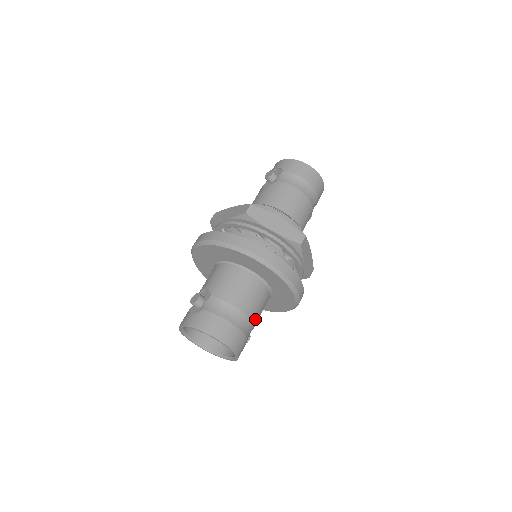
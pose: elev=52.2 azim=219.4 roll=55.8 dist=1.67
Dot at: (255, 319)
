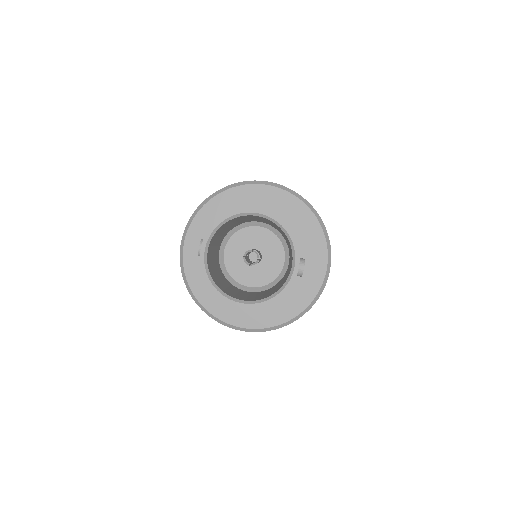
Dot at: occluded
